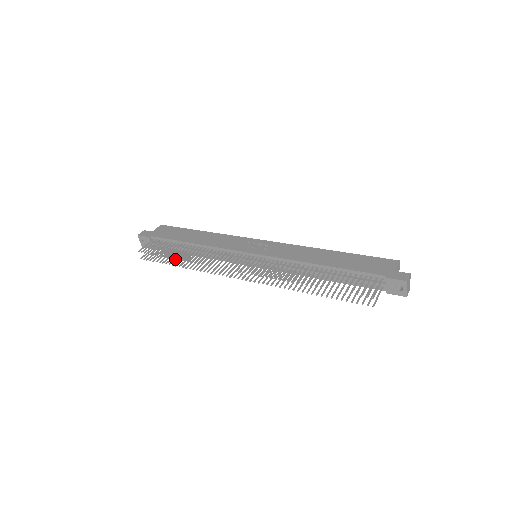
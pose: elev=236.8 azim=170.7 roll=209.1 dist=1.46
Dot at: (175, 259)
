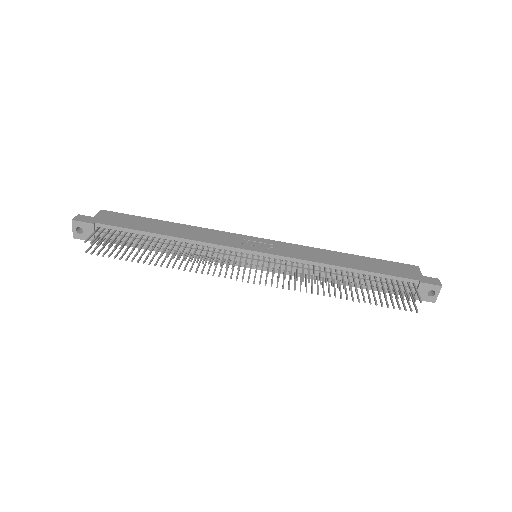
Dot at: (142, 255)
